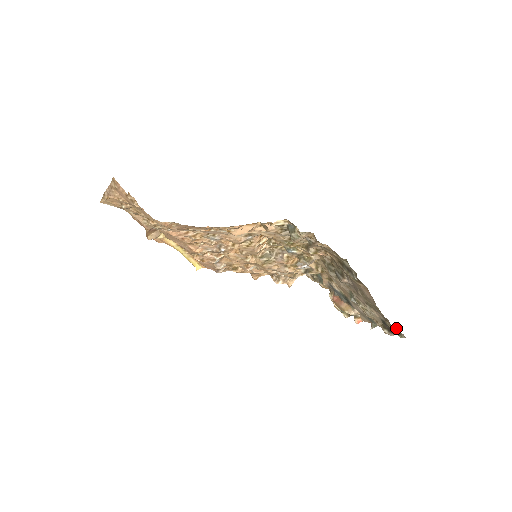
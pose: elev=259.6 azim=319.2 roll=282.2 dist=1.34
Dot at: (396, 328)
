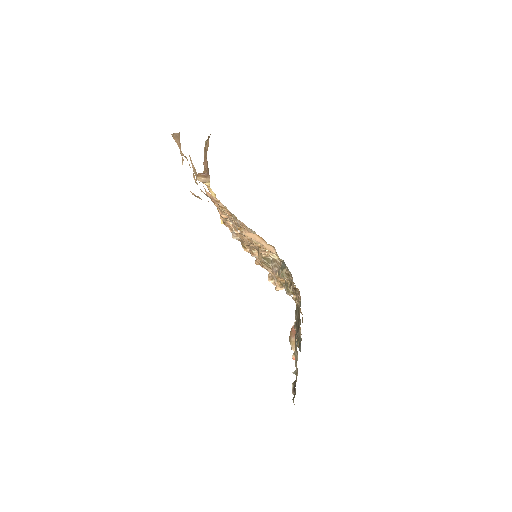
Dot at: occluded
